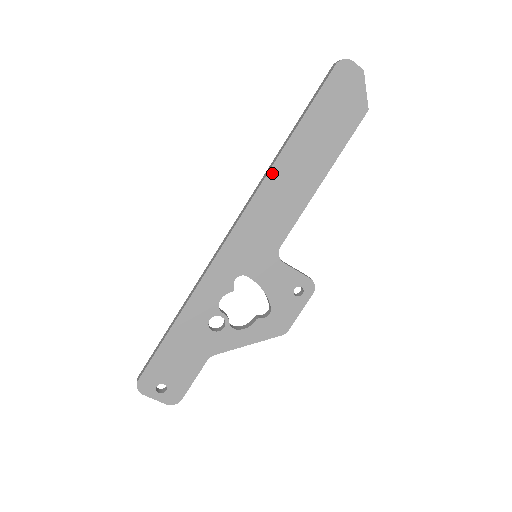
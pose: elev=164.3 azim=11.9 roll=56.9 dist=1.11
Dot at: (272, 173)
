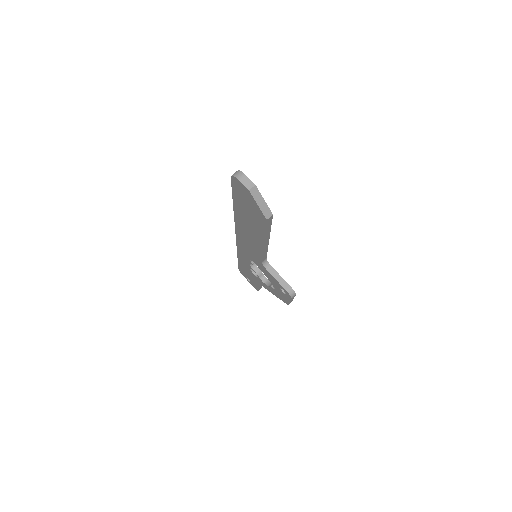
Dot at: (236, 221)
